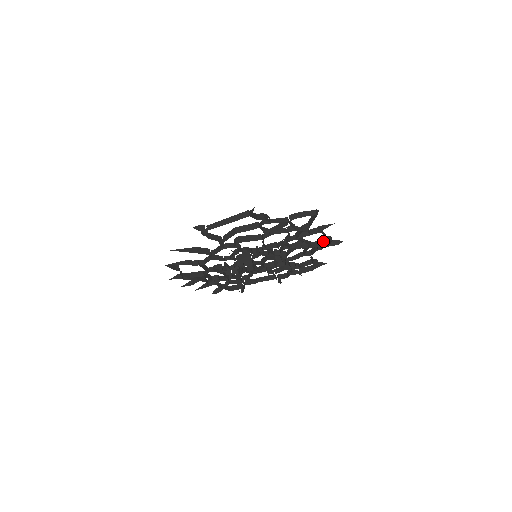
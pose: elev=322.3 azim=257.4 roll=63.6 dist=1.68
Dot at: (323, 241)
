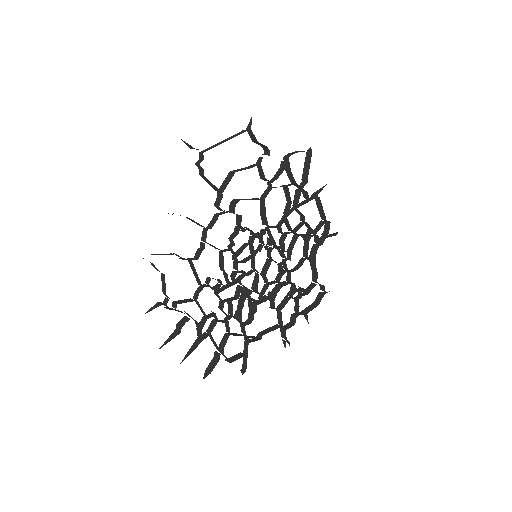
Dot at: (321, 225)
